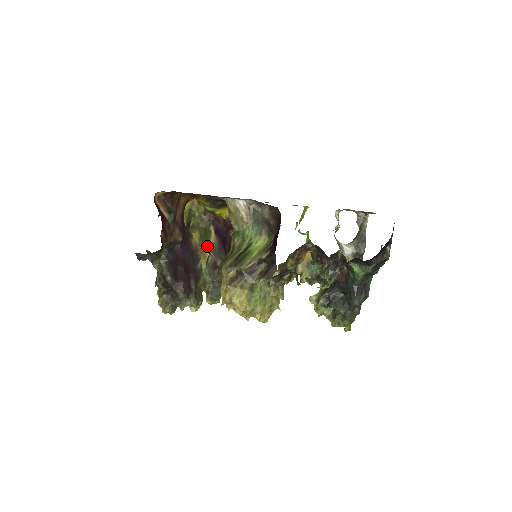
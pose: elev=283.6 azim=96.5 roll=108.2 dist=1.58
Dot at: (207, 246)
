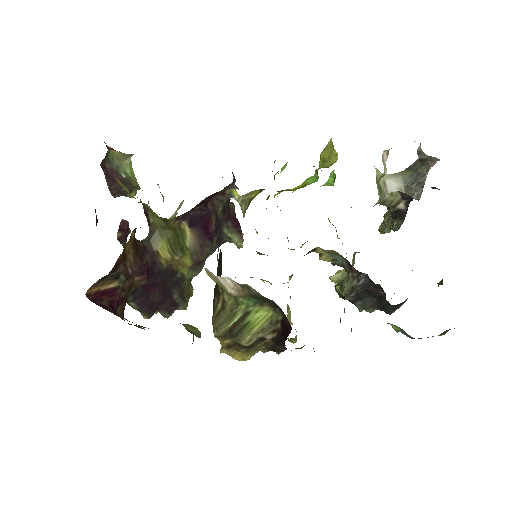
Dot at: (184, 255)
